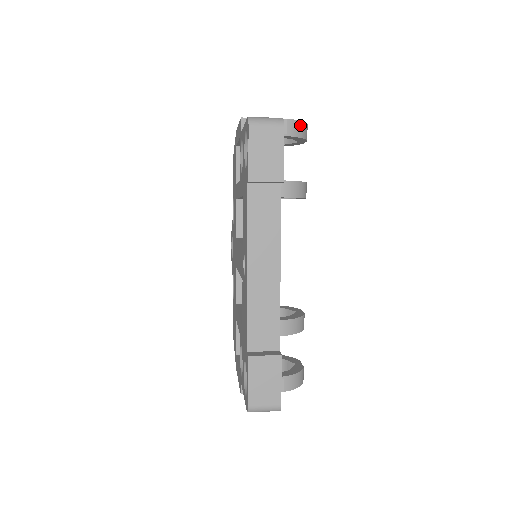
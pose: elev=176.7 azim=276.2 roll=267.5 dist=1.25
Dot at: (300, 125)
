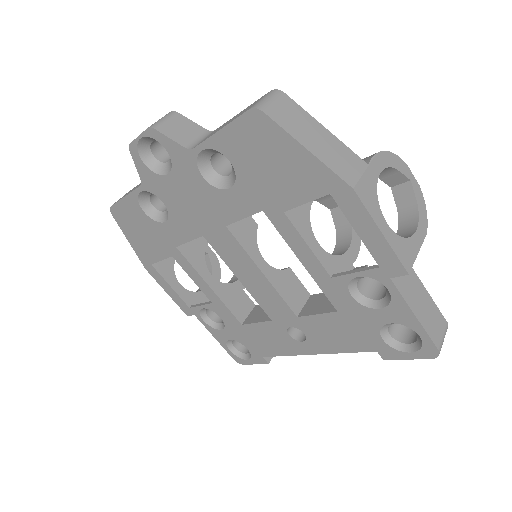
Dot at: occluded
